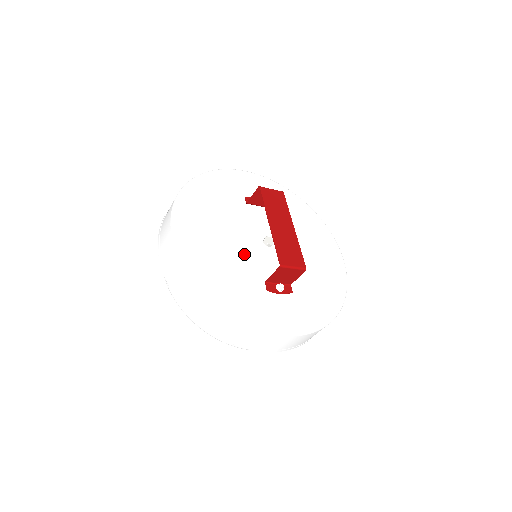
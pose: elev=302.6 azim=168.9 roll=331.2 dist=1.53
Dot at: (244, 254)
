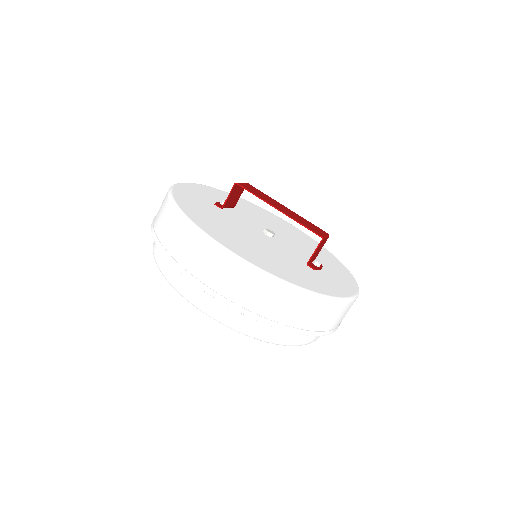
Dot at: (274, 249)
